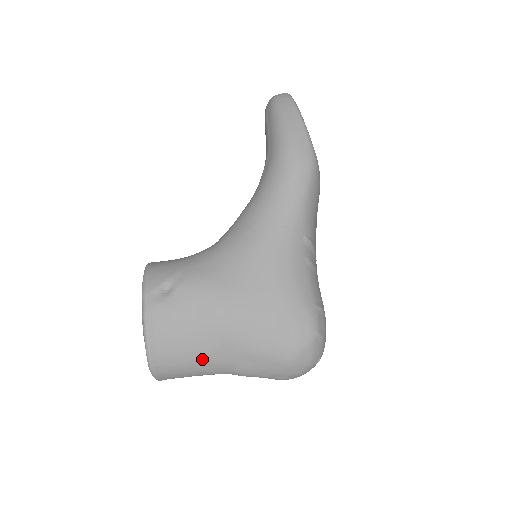
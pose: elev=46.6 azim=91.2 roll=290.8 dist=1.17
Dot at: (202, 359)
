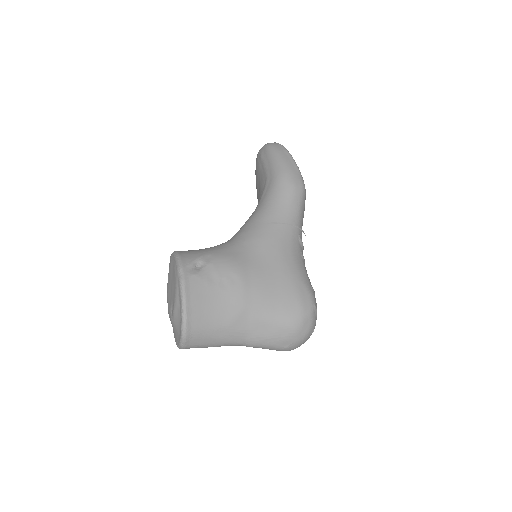
Dot at: (225, 325)
